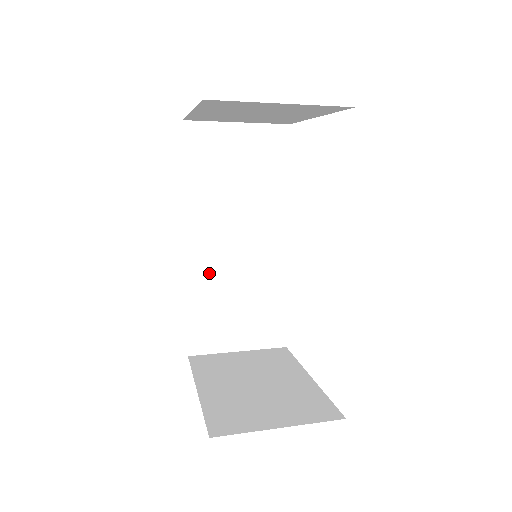
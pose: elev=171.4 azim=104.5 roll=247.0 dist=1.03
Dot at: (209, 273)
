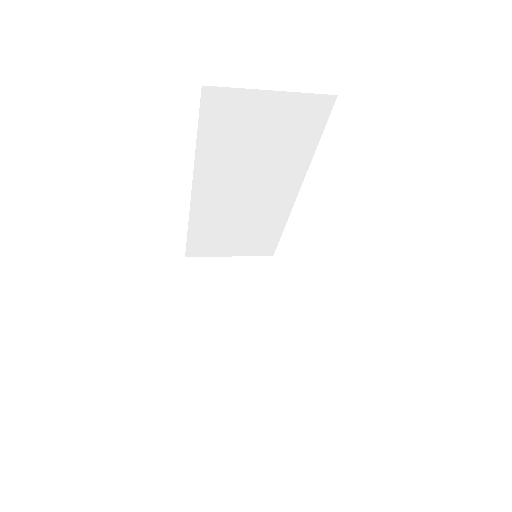
Dot at: (212, 211)
